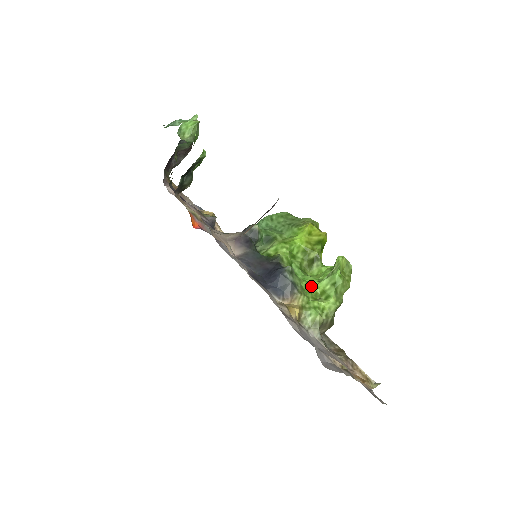
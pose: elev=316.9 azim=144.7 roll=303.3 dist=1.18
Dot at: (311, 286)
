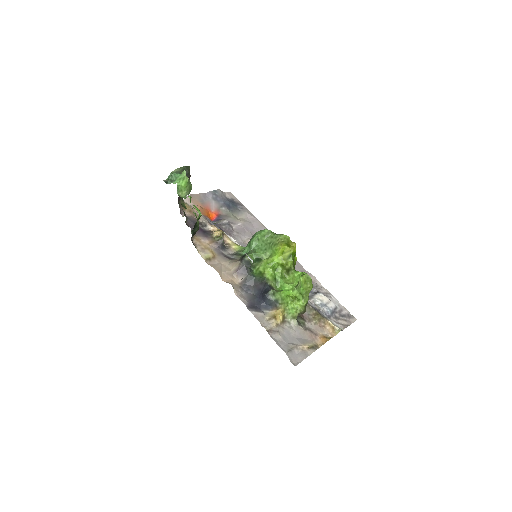
Dot at: (288, 295)
